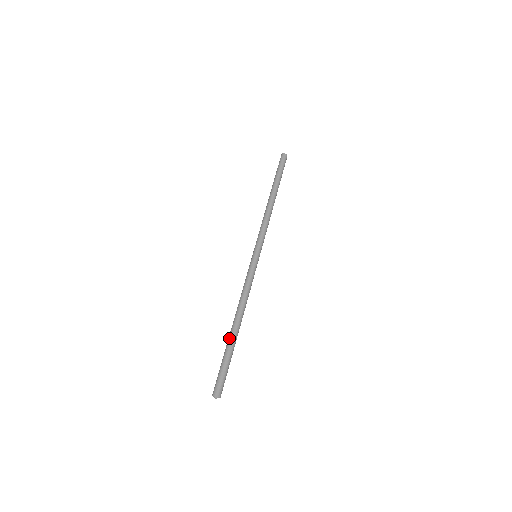
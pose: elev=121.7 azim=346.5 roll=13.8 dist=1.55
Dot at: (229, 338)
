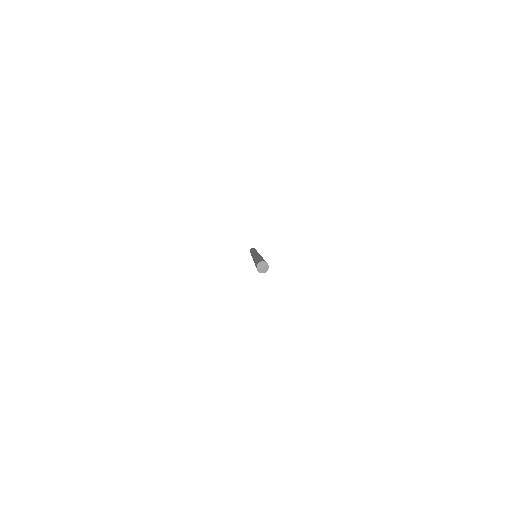
Dot at: (254, 260)
